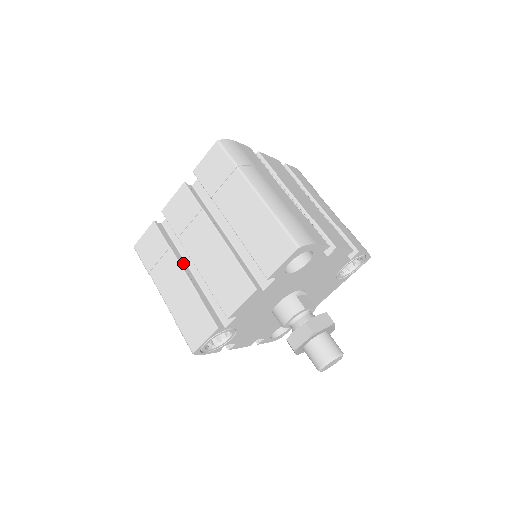
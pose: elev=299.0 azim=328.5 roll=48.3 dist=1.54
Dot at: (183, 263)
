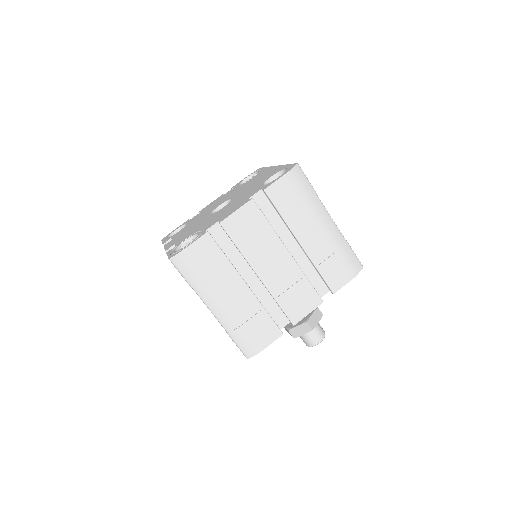
Dot at: occluded
